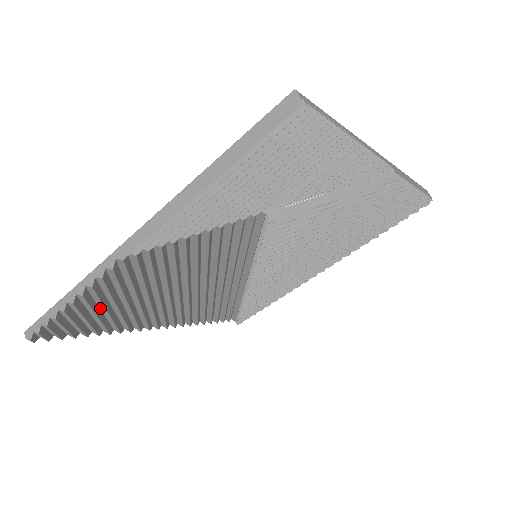
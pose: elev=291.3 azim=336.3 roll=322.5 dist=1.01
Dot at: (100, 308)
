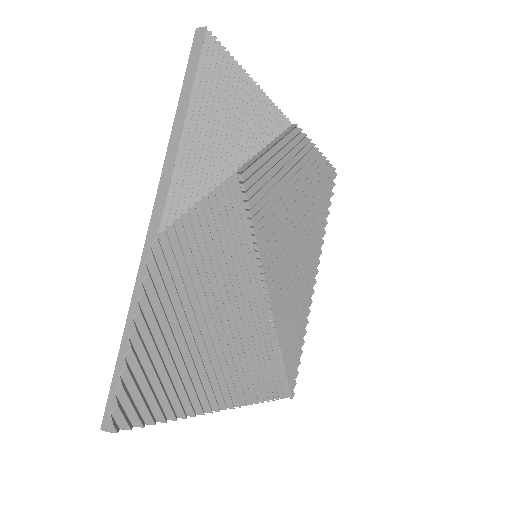
Dot at: (161, 356)
